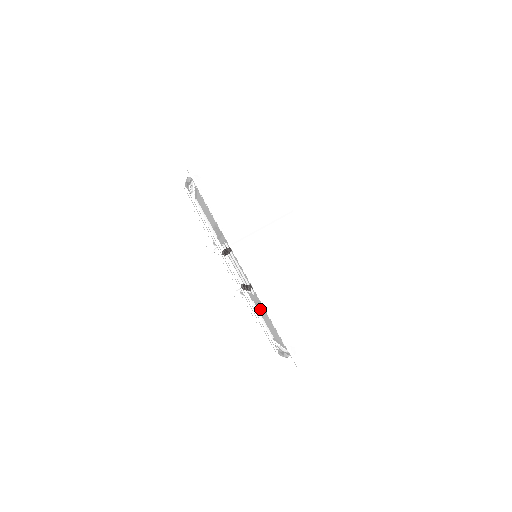
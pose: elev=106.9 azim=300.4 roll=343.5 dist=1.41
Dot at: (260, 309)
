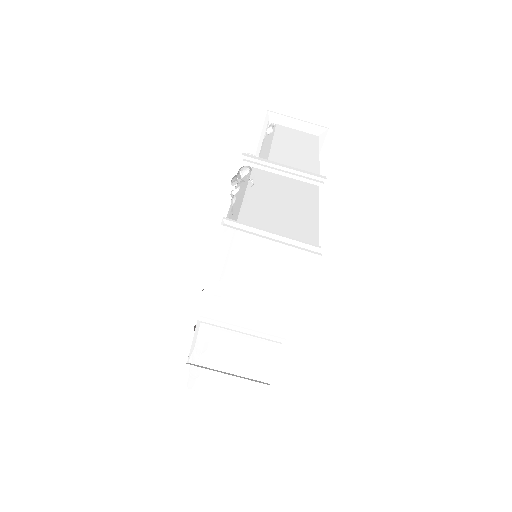
Dot at: occluded
